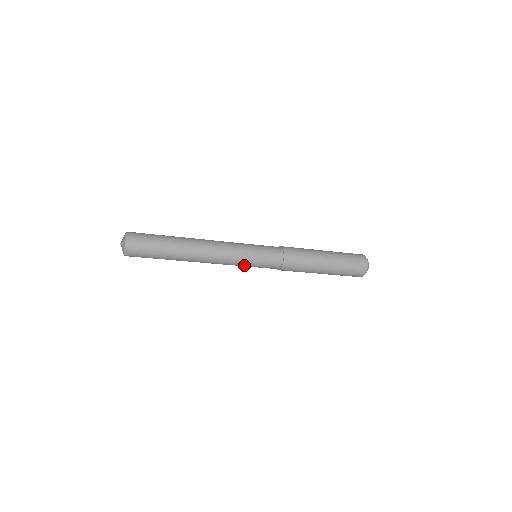
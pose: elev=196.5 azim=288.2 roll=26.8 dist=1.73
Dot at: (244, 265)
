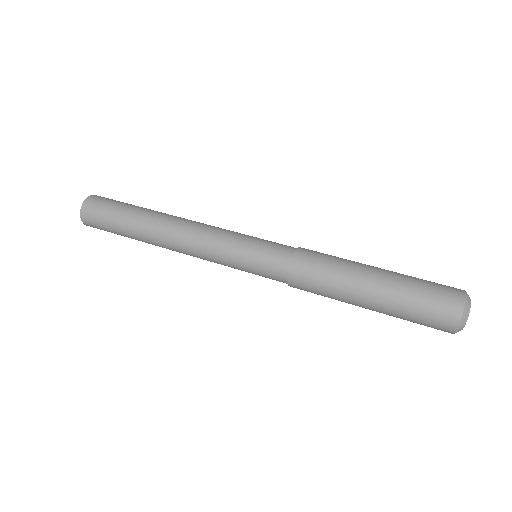
Dot at: occluded
